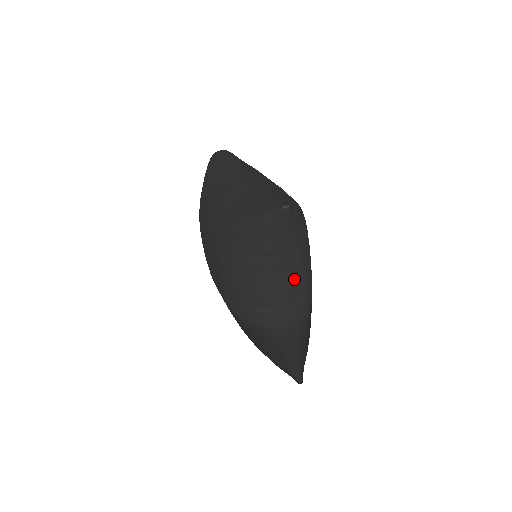
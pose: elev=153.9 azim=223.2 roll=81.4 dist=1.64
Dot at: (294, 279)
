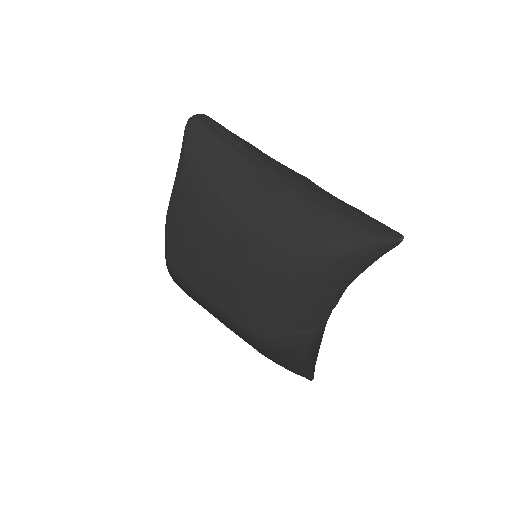
Dot at: occluded
